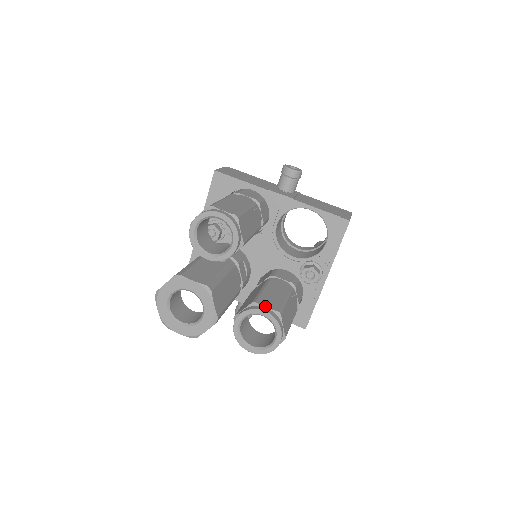
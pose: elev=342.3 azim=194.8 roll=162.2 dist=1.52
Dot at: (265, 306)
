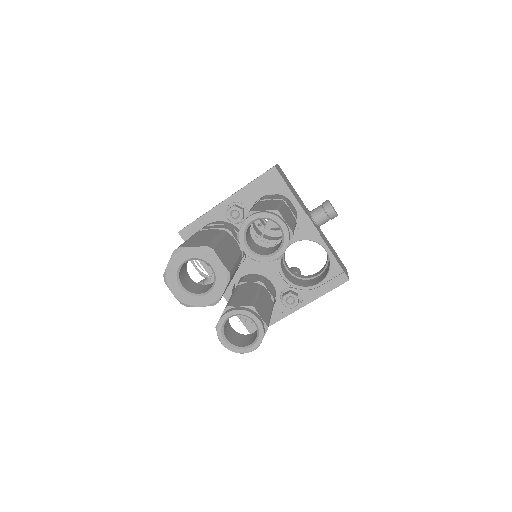
Dot at: (260, 315)
